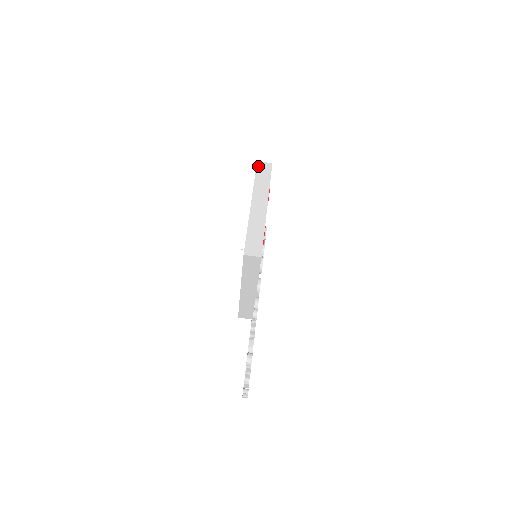
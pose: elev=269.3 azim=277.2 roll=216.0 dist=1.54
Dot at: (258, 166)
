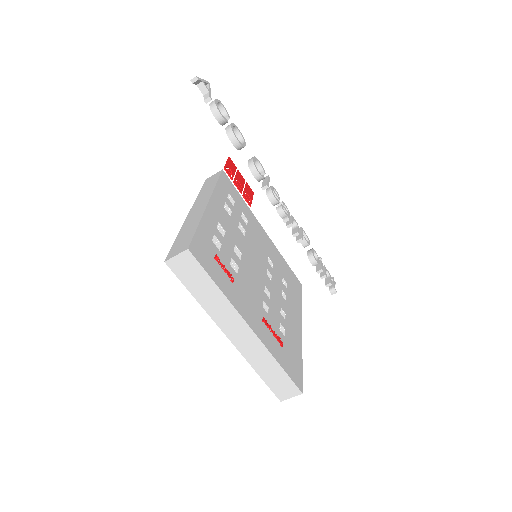
Dot at: (175, 271)
